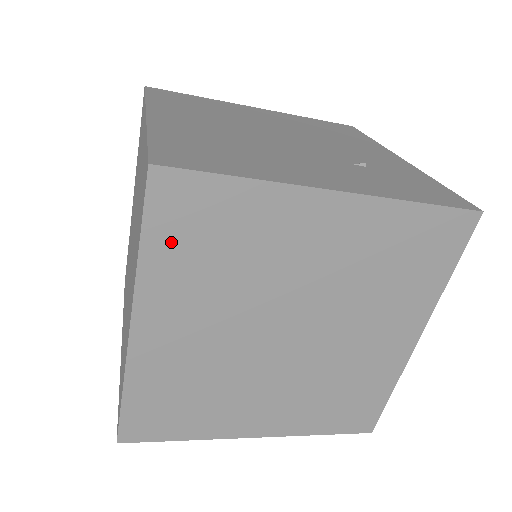
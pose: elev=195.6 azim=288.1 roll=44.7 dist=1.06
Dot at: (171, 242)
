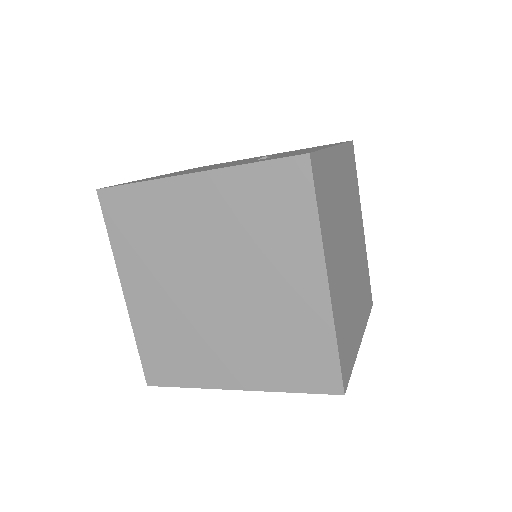
Dot at: (122, 231)
